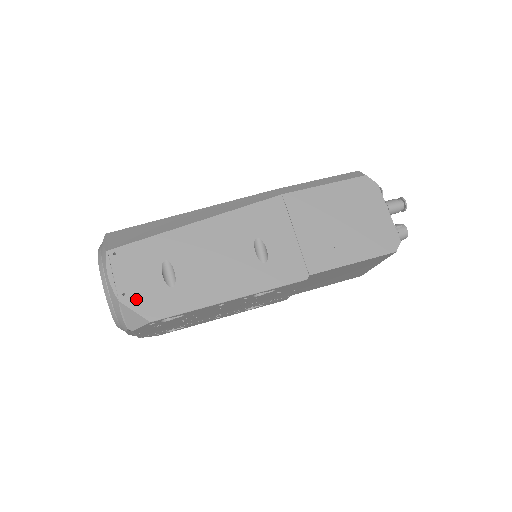
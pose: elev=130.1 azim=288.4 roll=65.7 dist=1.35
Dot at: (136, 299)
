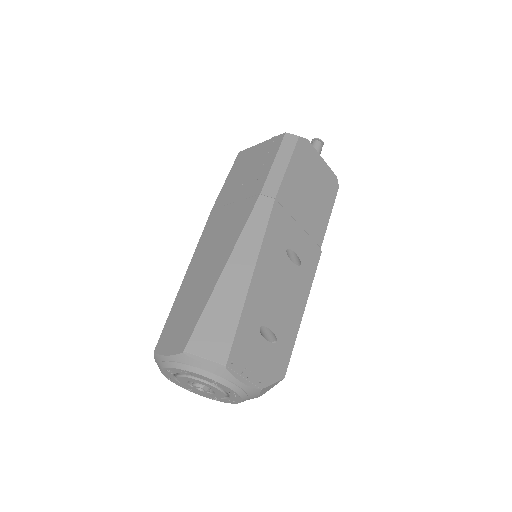
Dot at: (268, 375)
